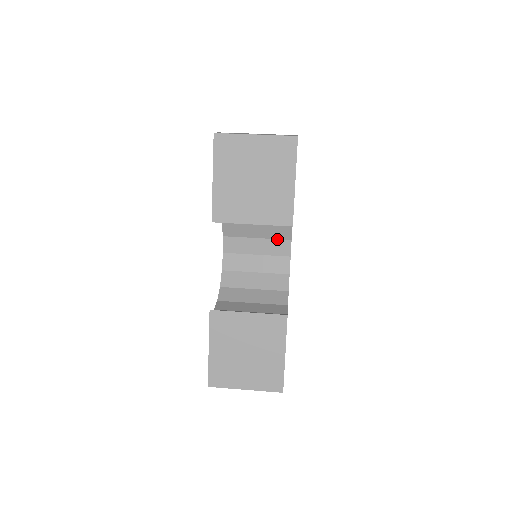
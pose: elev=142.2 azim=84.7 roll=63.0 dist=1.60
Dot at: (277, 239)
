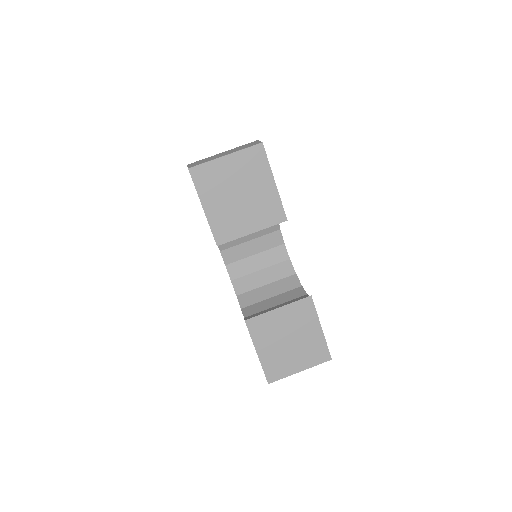
Dot at: (268, 234)
